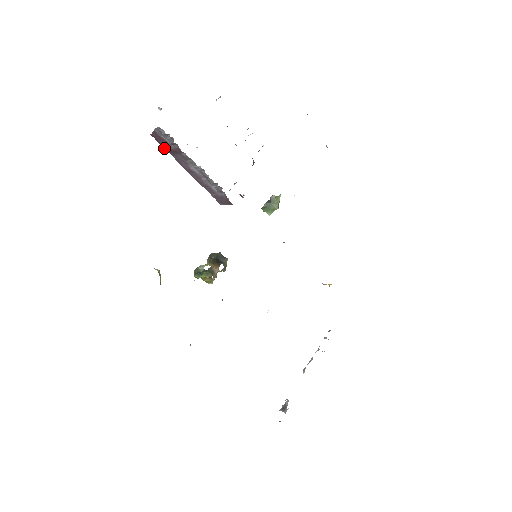
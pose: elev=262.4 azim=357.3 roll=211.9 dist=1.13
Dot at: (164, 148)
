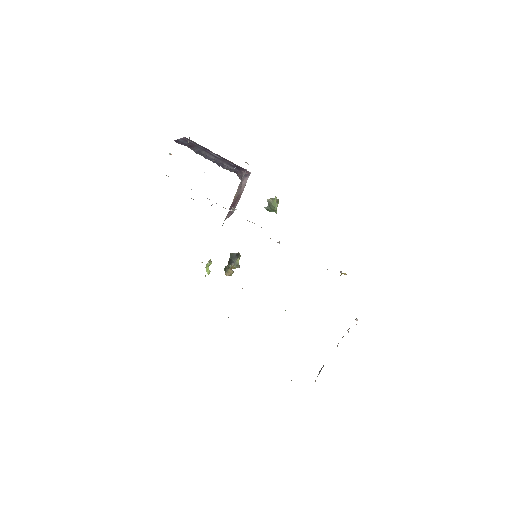
Dot at: occluded
